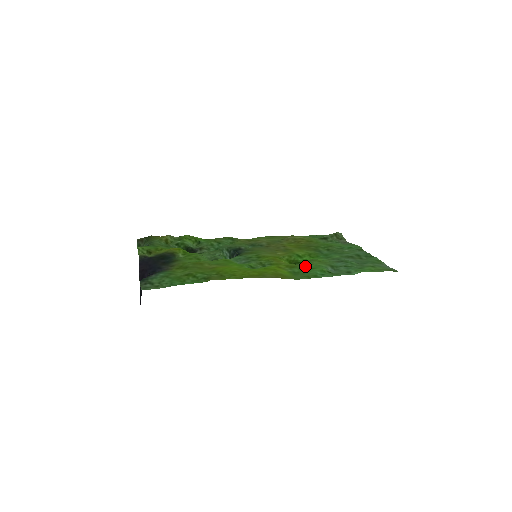
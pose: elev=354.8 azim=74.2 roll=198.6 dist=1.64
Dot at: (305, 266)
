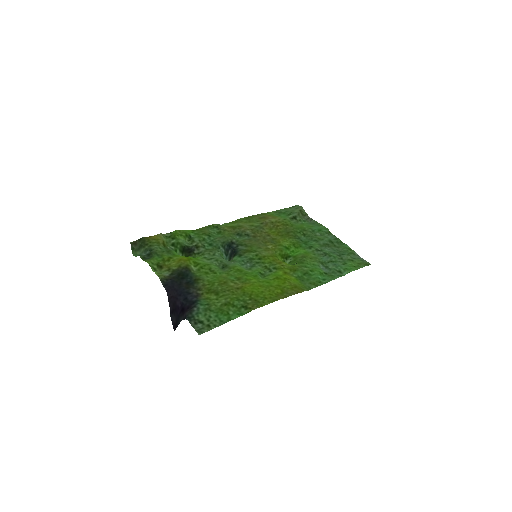
Dot at: (304, 267)
